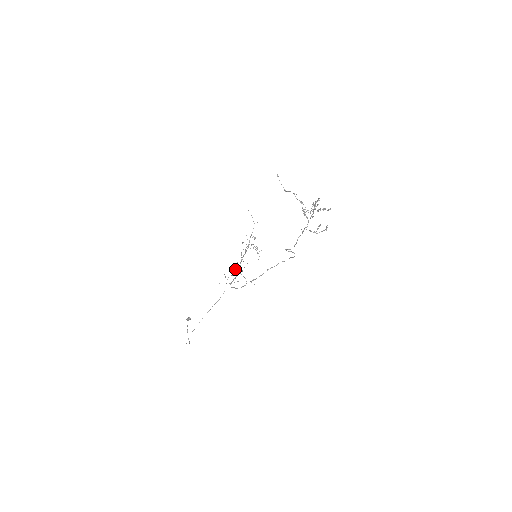
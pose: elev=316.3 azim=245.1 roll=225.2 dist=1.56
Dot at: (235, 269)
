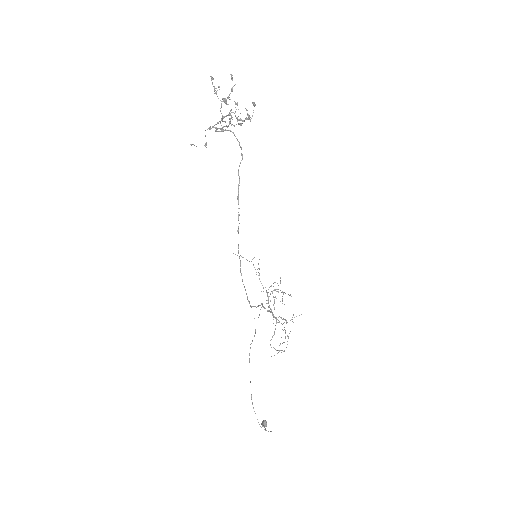
Dot at: occluded
